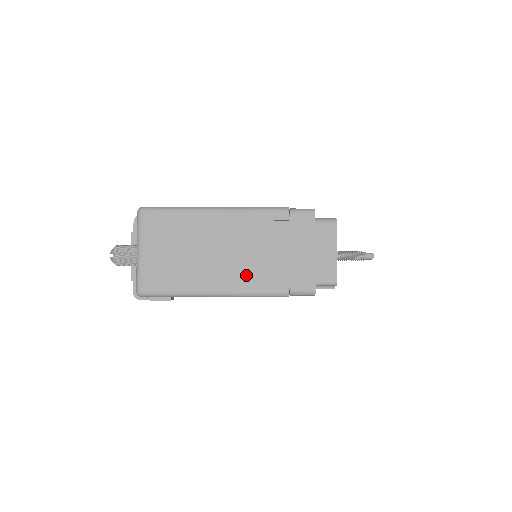
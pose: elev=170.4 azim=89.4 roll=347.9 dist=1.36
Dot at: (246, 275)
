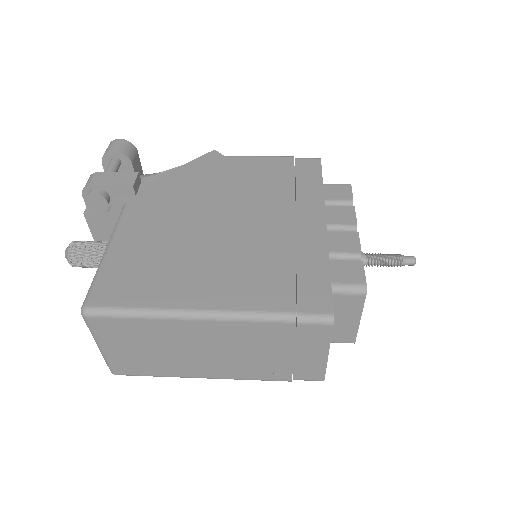
Dot at: (239, 369)
